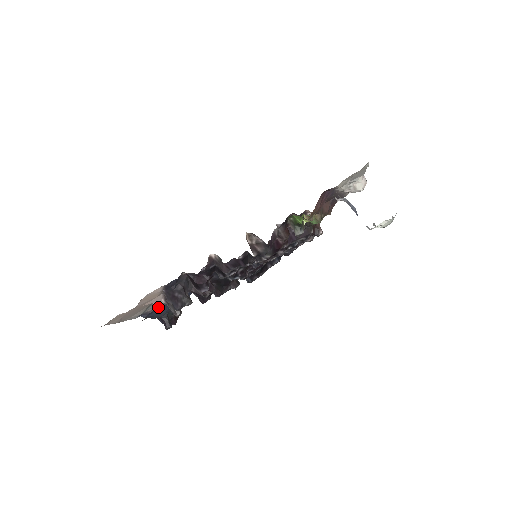
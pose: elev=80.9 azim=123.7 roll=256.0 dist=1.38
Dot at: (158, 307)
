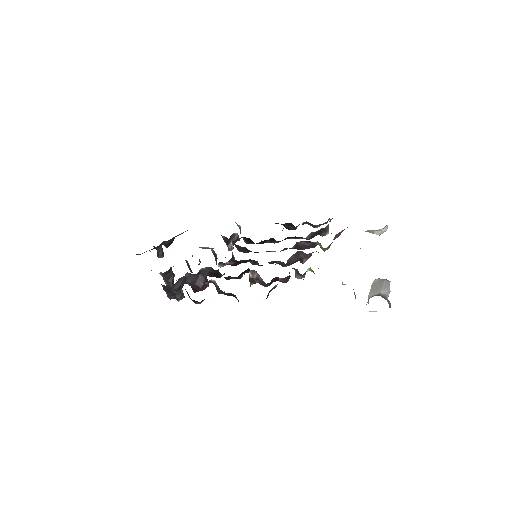
Dot at: occluded
